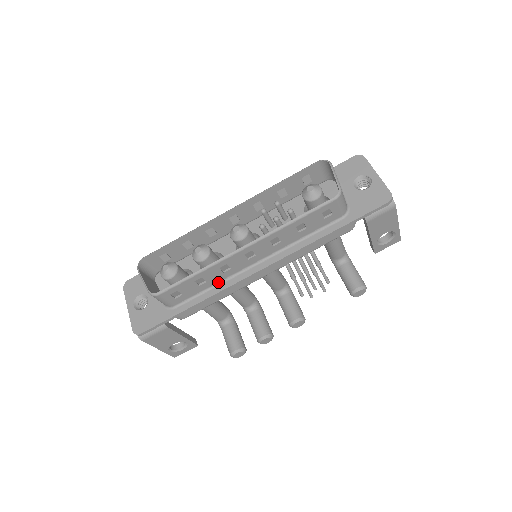
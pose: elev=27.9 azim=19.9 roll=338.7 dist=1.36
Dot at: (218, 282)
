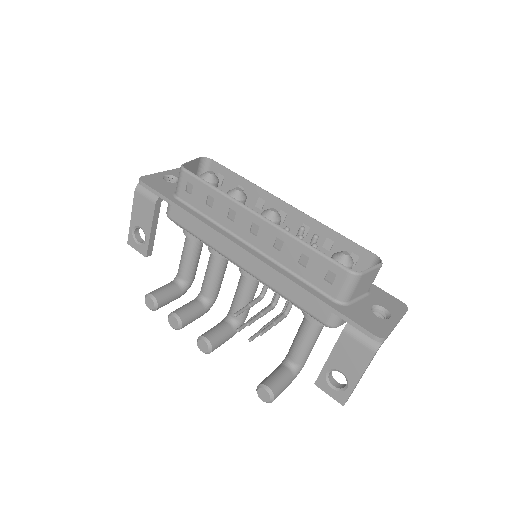
Dot at: (216, 221)
